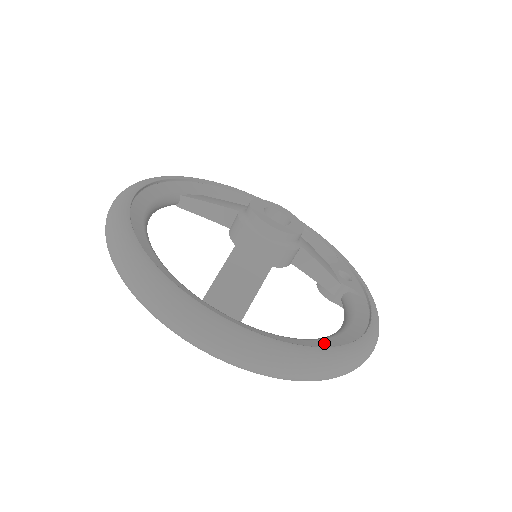
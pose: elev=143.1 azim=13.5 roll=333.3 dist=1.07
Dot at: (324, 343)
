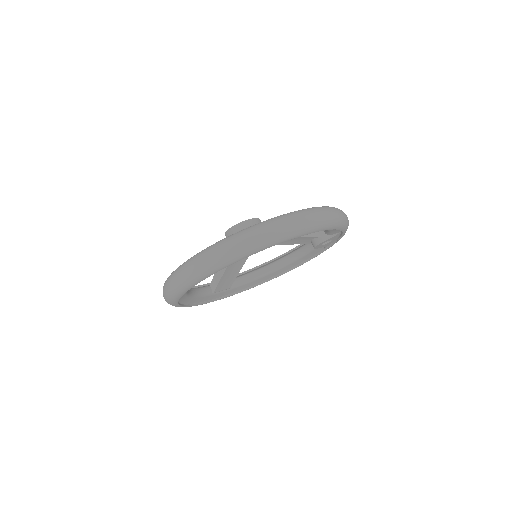
Dot at: occluded
